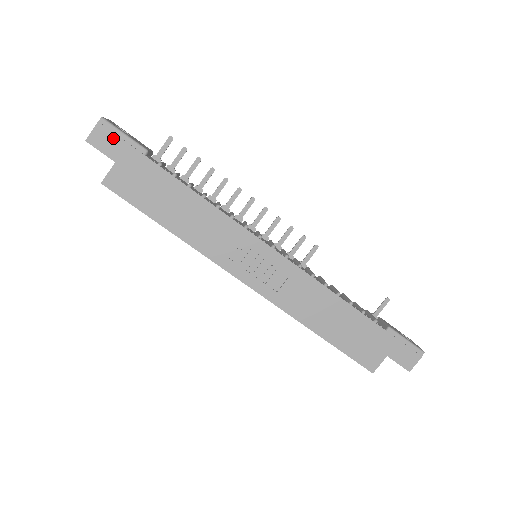
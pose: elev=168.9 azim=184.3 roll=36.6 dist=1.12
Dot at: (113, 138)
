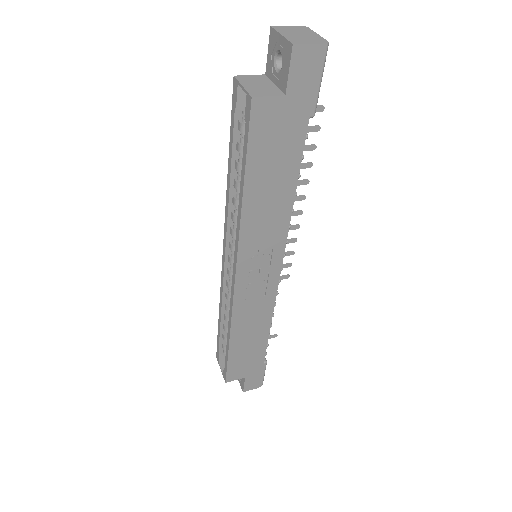
Dot at: (312, 74)
